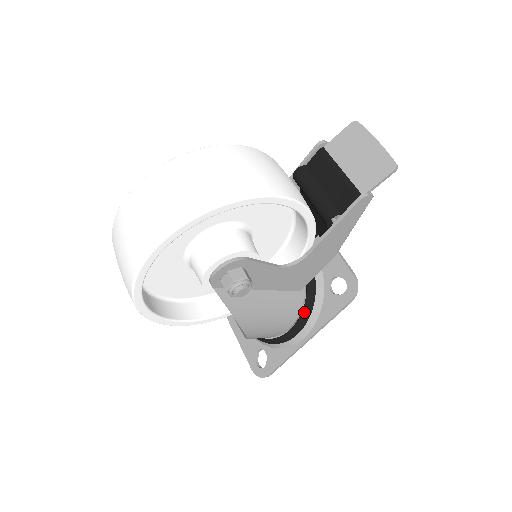
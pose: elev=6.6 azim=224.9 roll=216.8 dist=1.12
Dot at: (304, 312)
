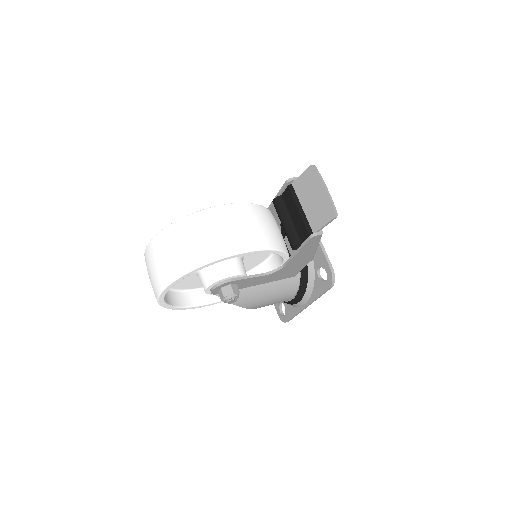
Dot at: (300, 289)
